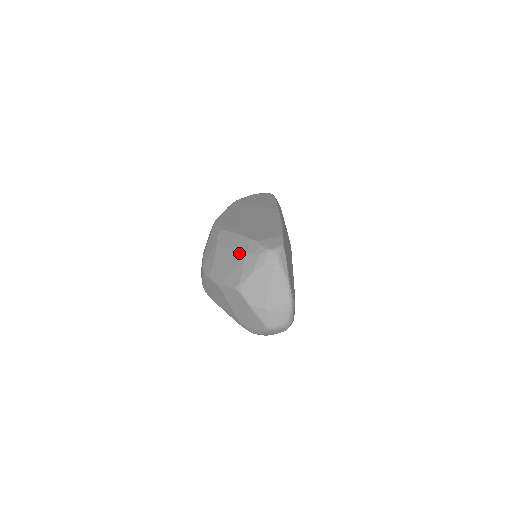
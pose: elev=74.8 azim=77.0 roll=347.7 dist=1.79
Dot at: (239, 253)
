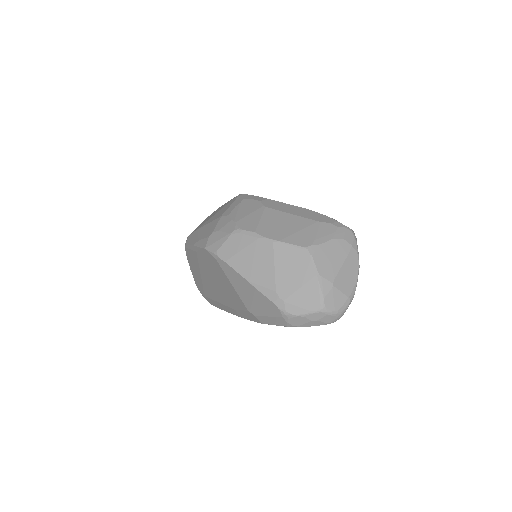
Dot at: (308, 219)
